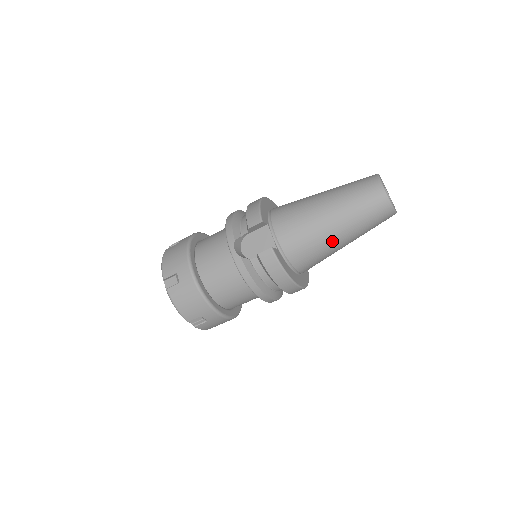
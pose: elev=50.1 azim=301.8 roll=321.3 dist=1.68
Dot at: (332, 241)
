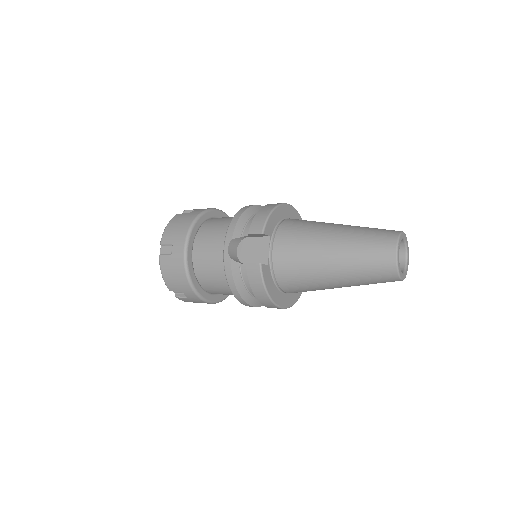
Dot at: (325, 280)
